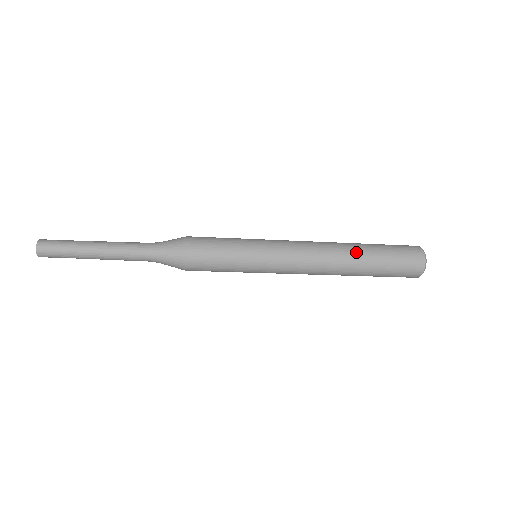
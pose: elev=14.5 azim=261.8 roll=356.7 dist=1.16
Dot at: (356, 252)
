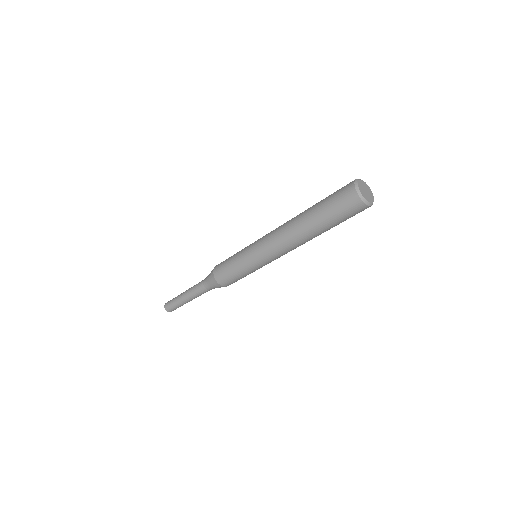
Dot at: (304, 220)
